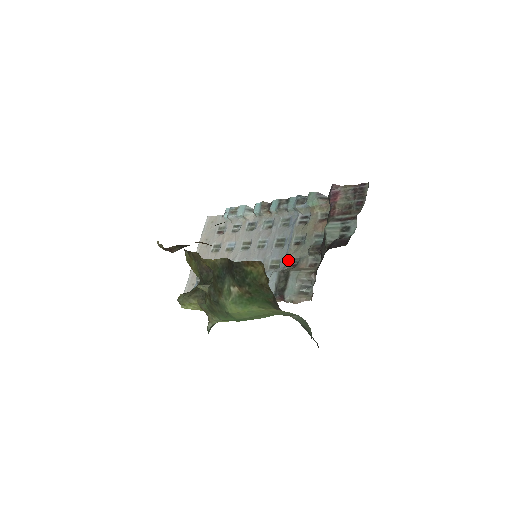
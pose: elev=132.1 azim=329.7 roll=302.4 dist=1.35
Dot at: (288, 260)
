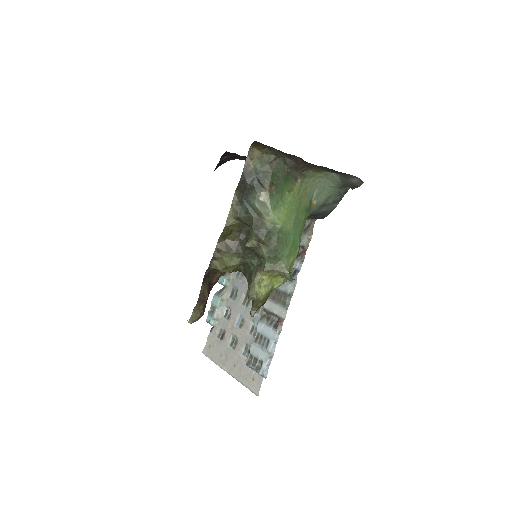
Dot at: occluded
